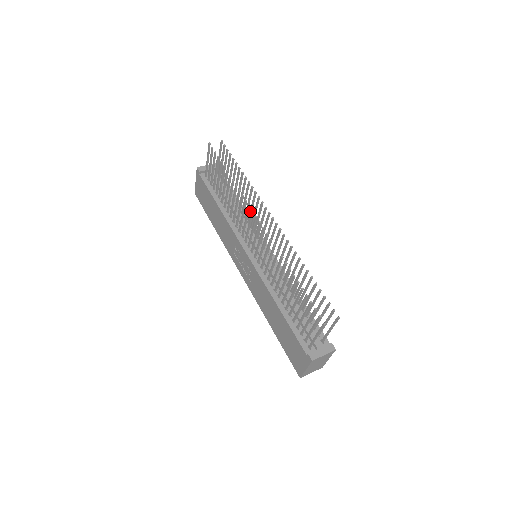
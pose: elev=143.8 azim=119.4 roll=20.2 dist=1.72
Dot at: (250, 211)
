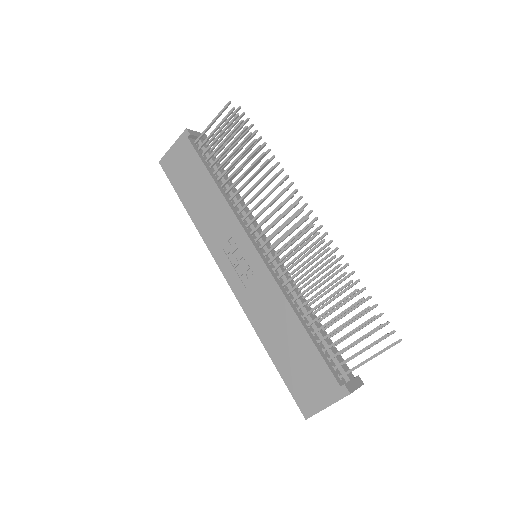
Dot at: occluded
